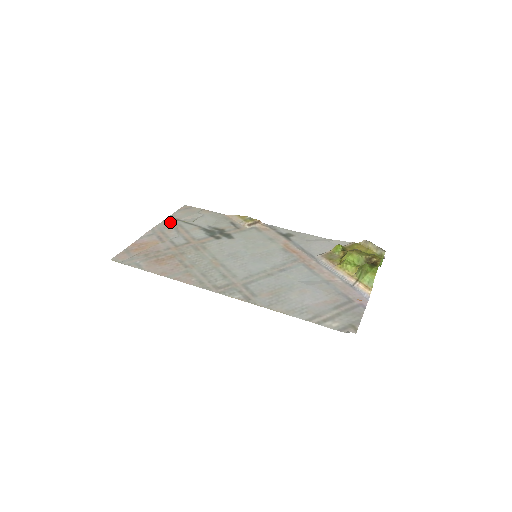
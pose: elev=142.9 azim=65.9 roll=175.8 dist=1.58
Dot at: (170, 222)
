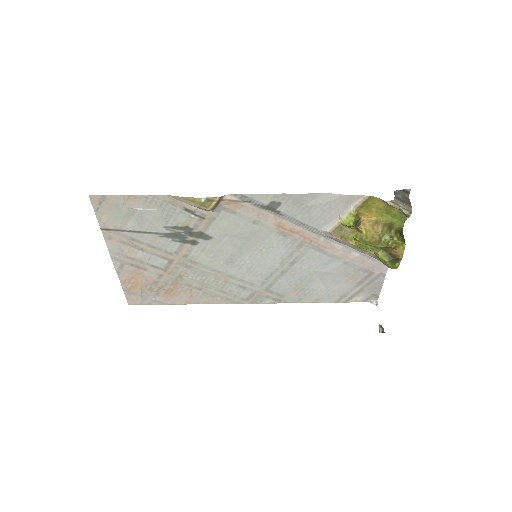
Dot at: (115, 239)
